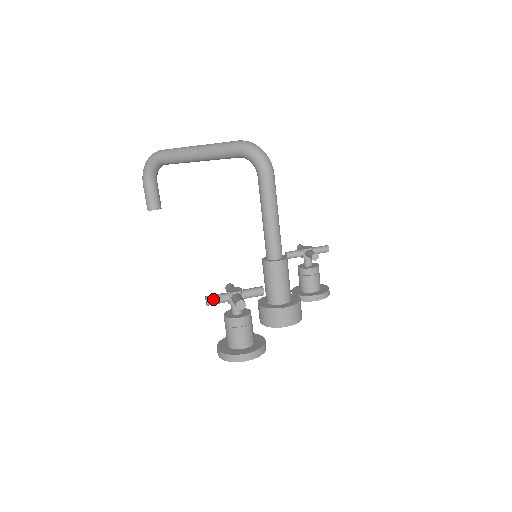
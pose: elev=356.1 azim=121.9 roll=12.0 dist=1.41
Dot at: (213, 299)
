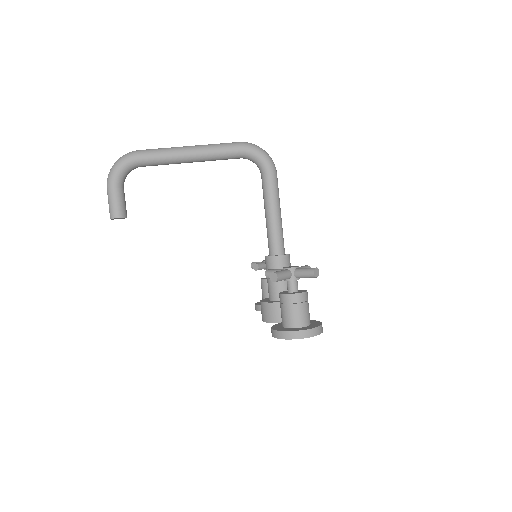
Dot at: (281, 274)
